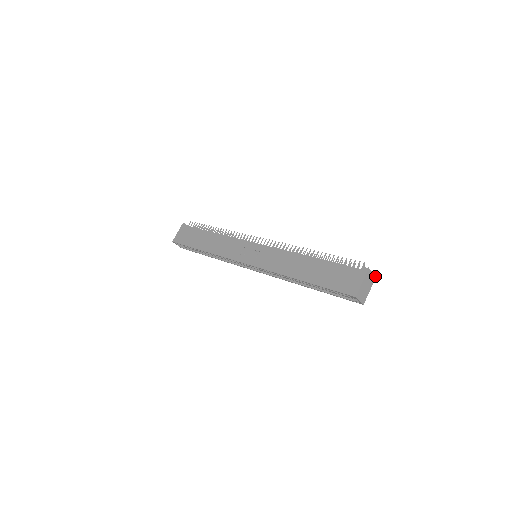
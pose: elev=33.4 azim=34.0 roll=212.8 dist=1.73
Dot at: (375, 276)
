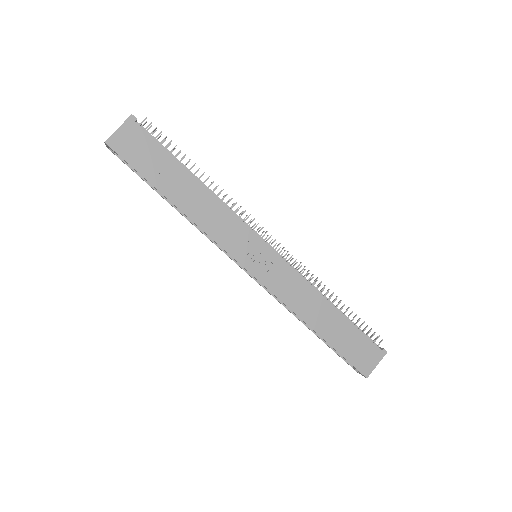
Dot at: occluded
